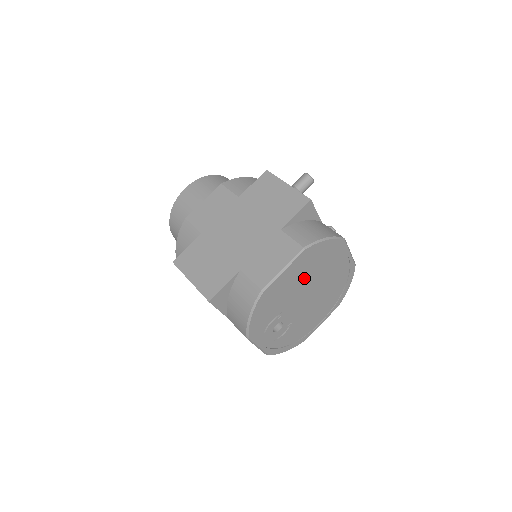
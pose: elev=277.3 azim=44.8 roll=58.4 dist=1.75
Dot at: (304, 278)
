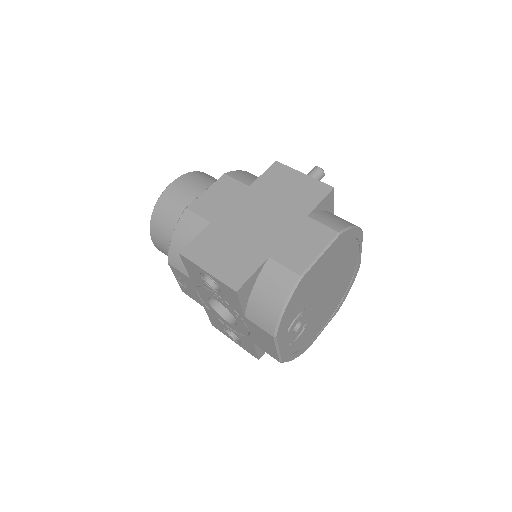
Dot at: (329, 270)
